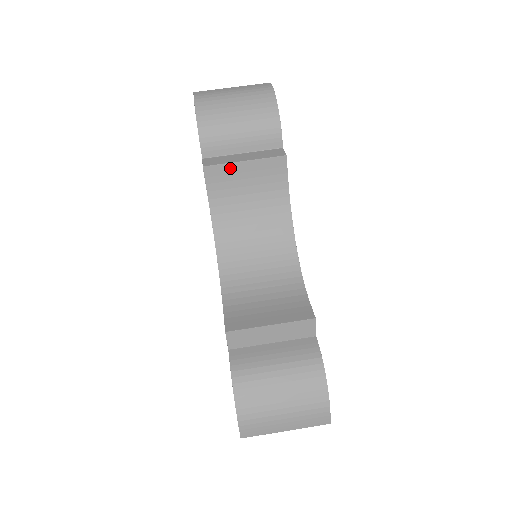
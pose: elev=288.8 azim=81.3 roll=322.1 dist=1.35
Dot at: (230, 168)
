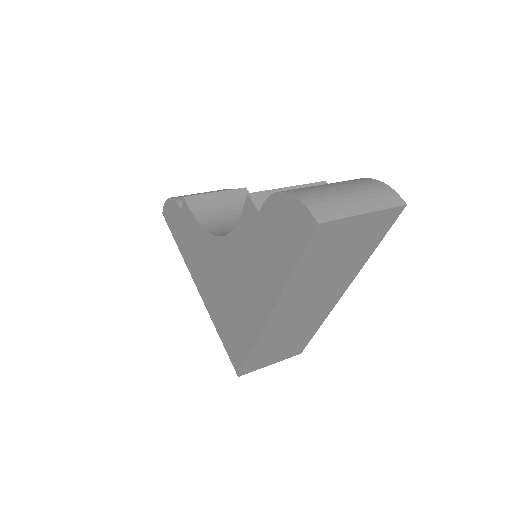
Dot at: (206, 197)
